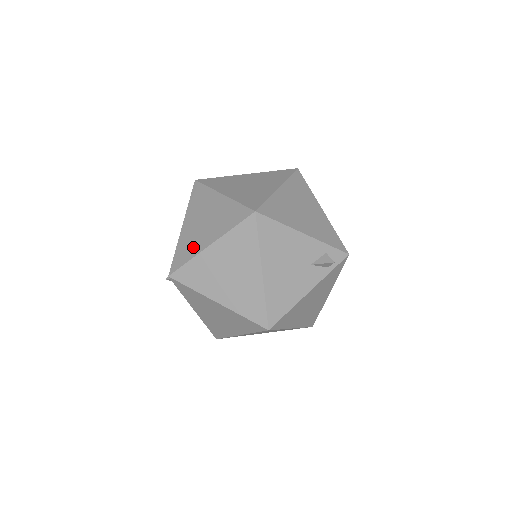
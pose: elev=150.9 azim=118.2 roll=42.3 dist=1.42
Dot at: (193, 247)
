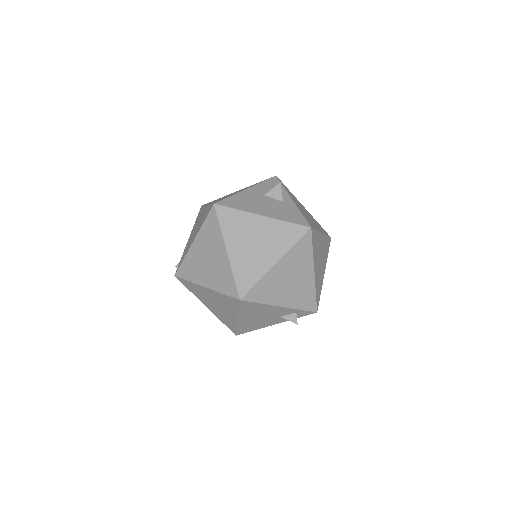
Dot at: (195, 273)
